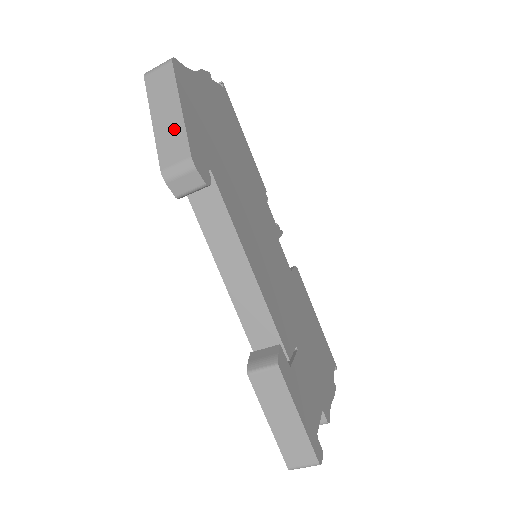
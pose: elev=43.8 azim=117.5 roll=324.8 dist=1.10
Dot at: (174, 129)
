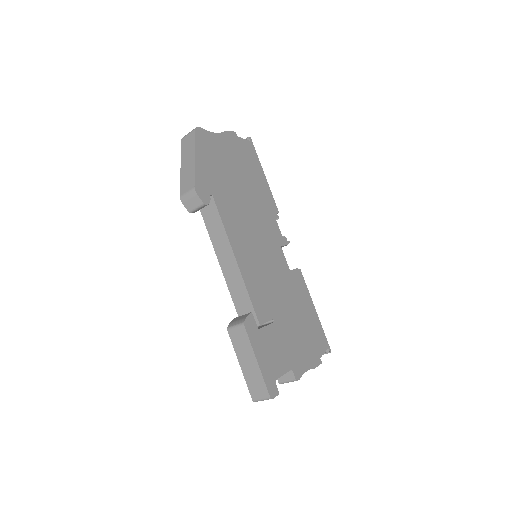
Dot at: (189, 171)
